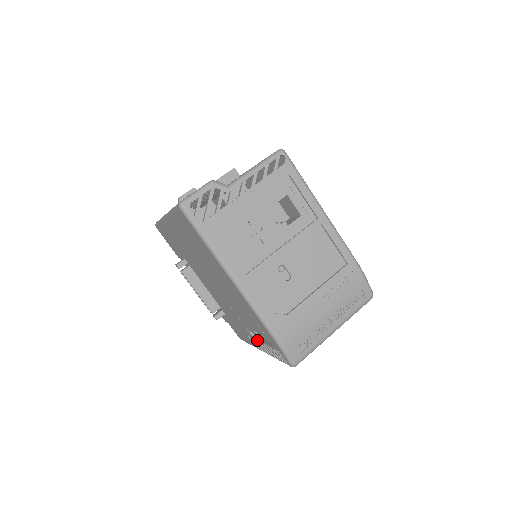
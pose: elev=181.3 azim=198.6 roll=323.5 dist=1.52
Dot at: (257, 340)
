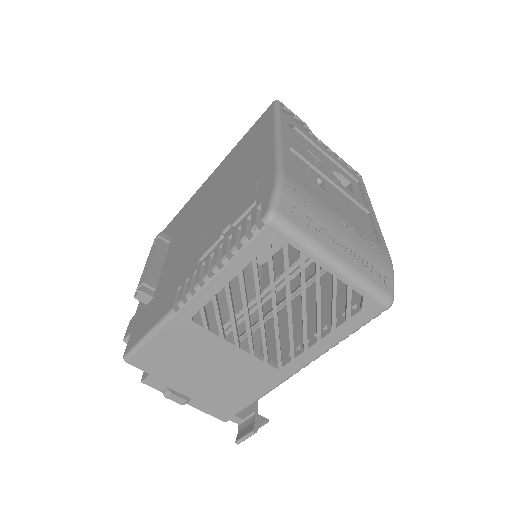
Dot at: (205, 260)
